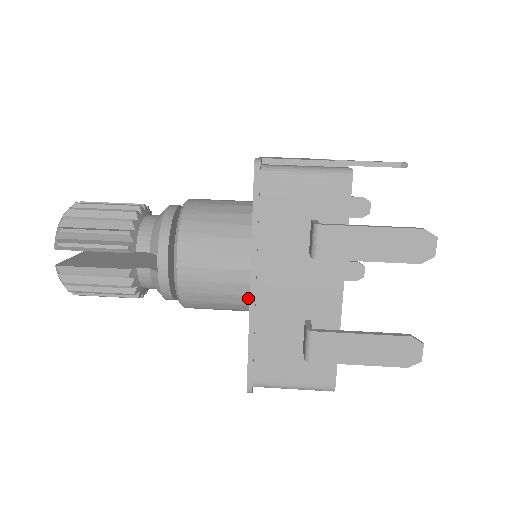
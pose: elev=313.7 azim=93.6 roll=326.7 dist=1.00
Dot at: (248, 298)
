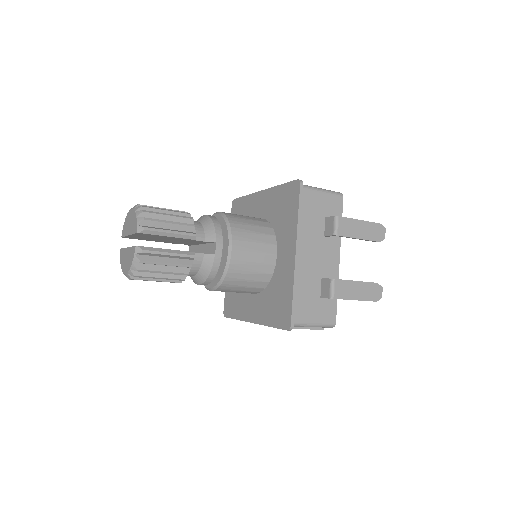
Dot at: (269, 276)
